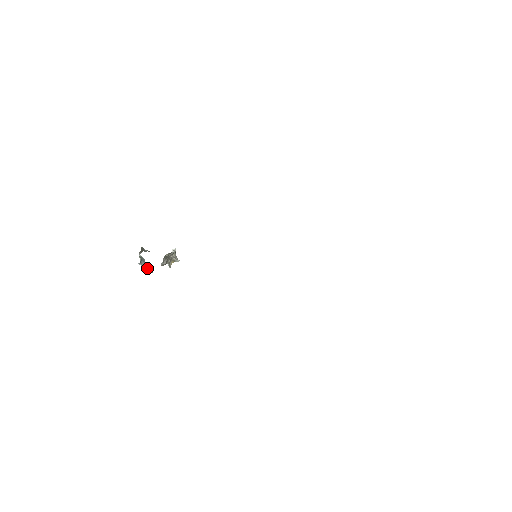
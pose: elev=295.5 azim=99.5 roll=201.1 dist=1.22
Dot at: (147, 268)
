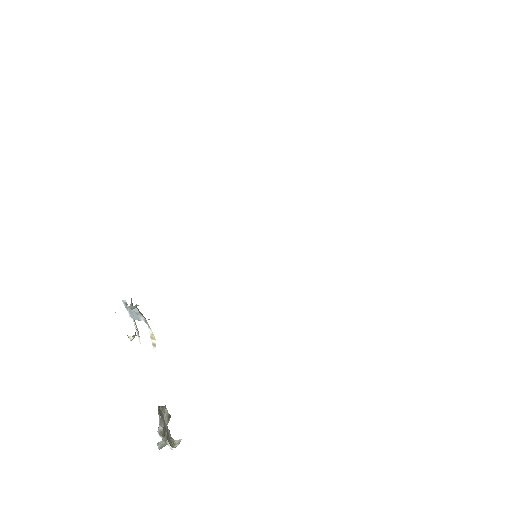
Dot at: (146, 323)
